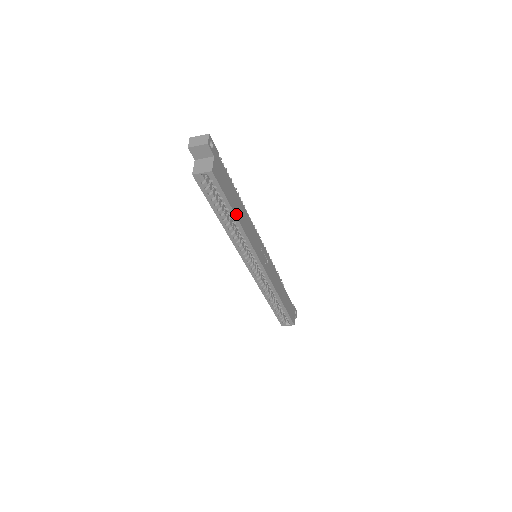
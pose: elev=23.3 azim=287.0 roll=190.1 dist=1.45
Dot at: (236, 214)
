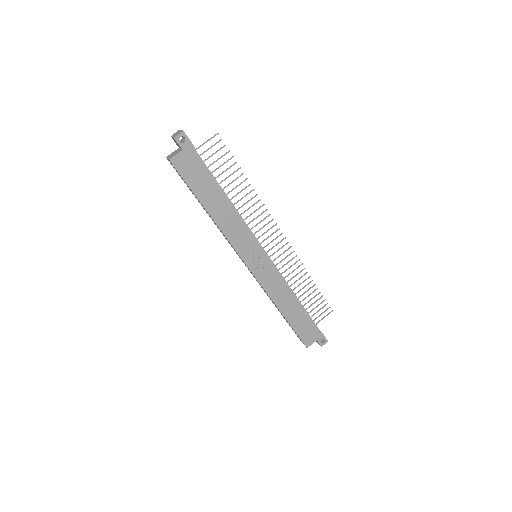
Dot at: (205, 205)
